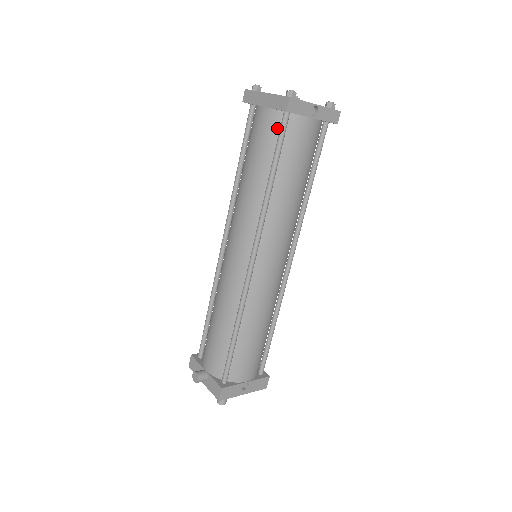
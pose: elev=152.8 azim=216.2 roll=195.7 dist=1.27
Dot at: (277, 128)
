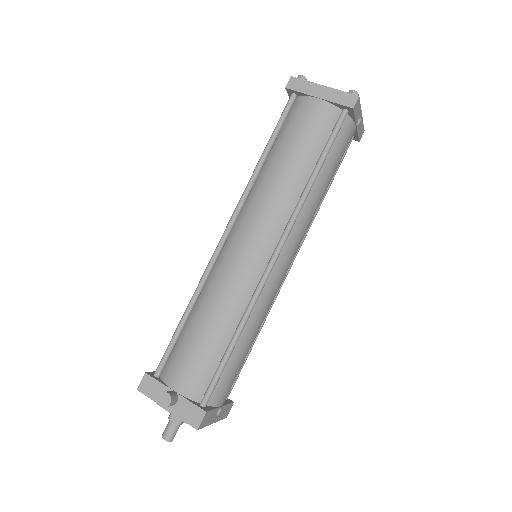
Dot at: (331, 123)
